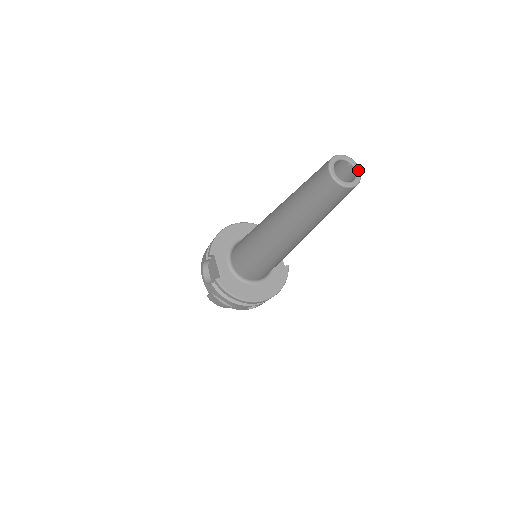
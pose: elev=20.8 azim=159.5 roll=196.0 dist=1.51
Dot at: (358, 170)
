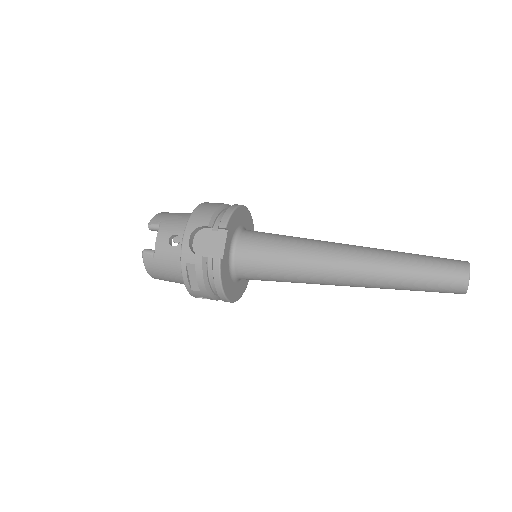
Dot at: occluded
